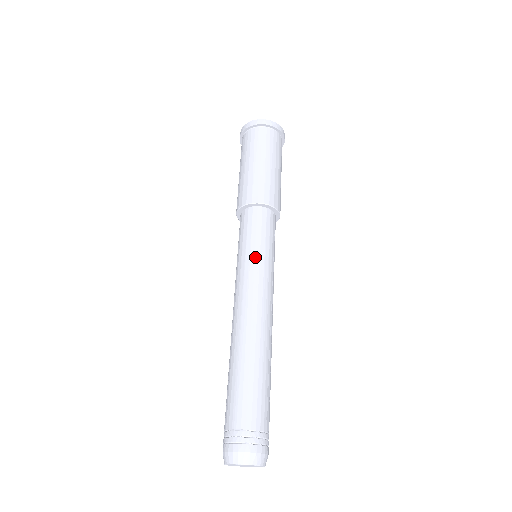
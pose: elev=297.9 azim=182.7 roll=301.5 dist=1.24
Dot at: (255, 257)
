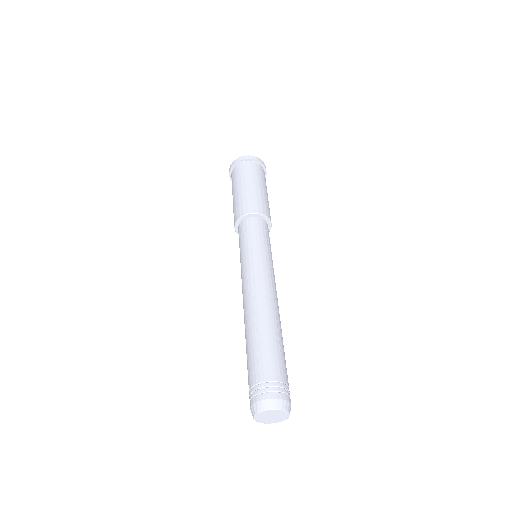
Dot at: (269, 255)
